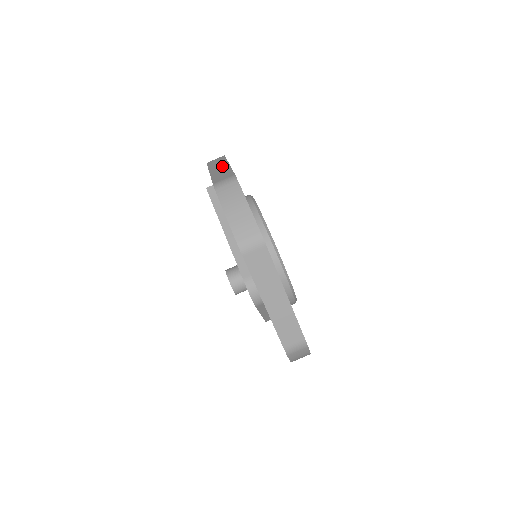
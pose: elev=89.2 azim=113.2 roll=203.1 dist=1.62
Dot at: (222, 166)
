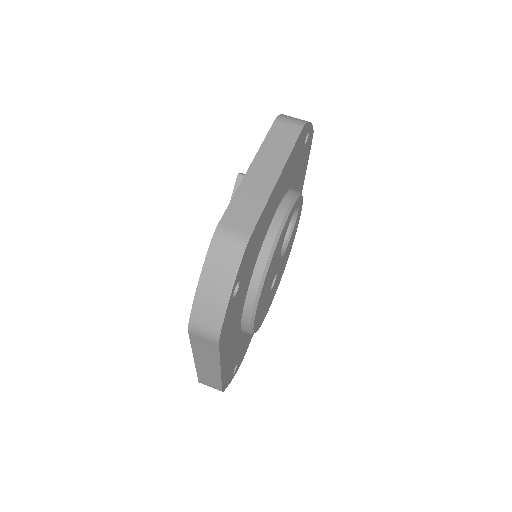
Dot at: (270, 171)
